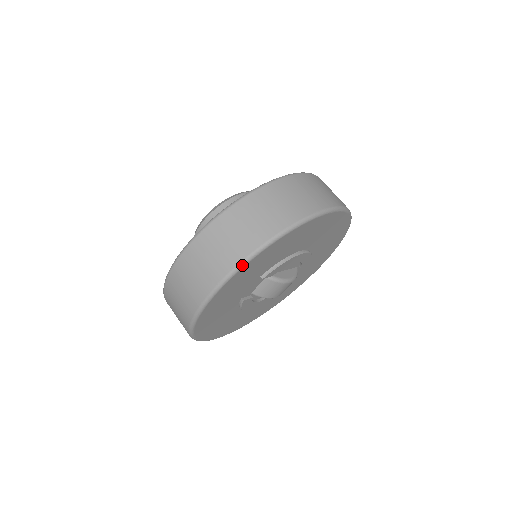
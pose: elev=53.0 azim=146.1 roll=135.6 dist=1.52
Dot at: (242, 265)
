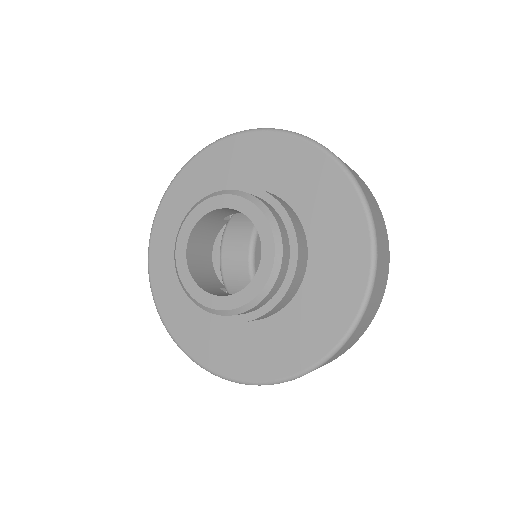
Dot at: occluded
